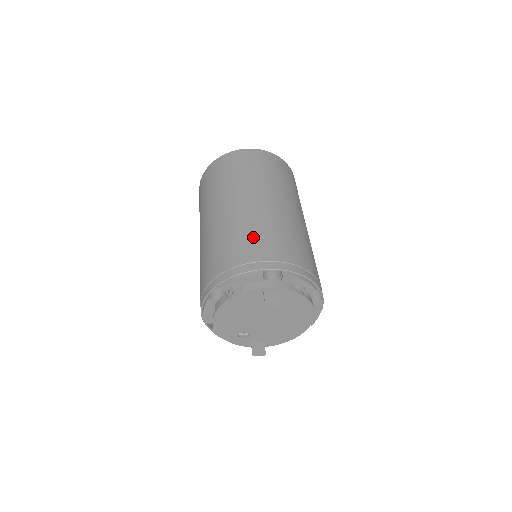
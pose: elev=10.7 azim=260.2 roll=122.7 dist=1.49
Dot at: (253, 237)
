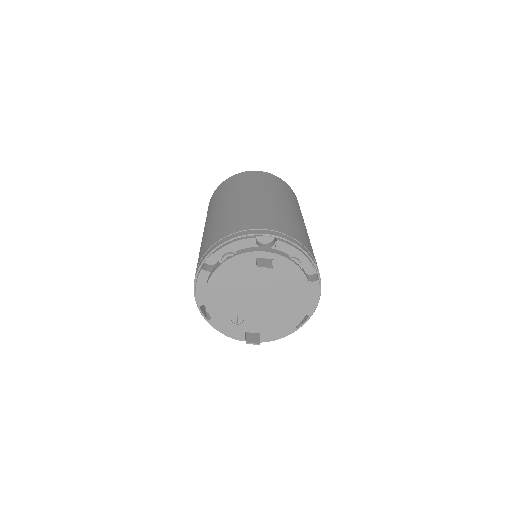
Dot at: (250, 216)
